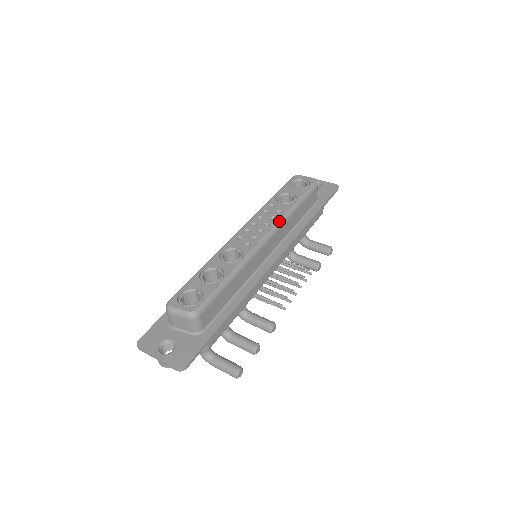
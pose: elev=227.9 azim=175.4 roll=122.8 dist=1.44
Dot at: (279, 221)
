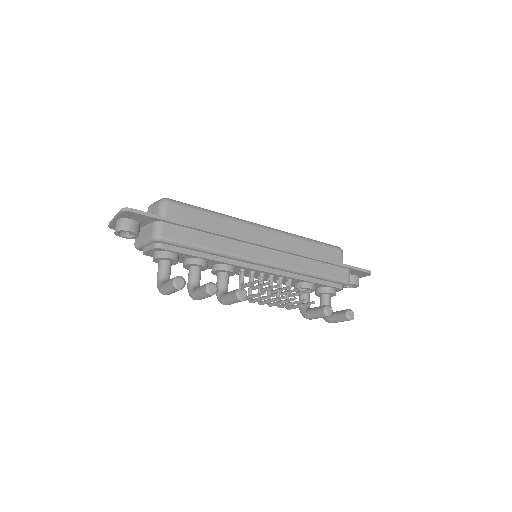
Dot at: (285, 232)
